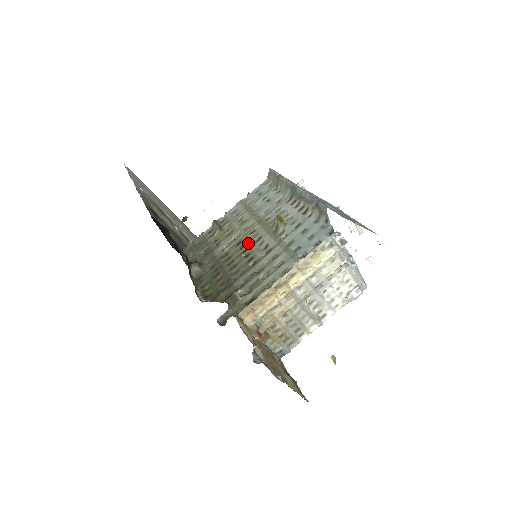
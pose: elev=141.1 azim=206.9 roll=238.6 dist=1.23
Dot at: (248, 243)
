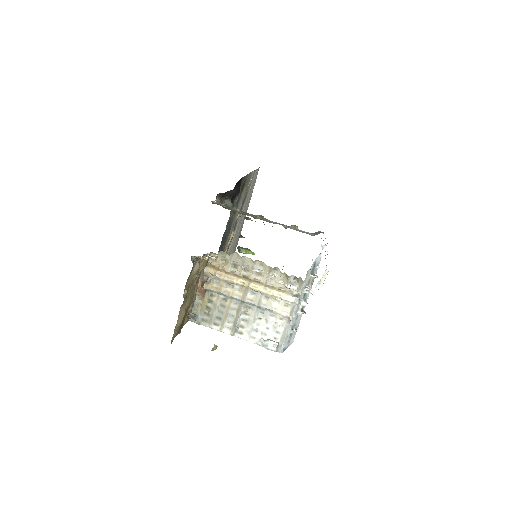
Dot at: occluded
